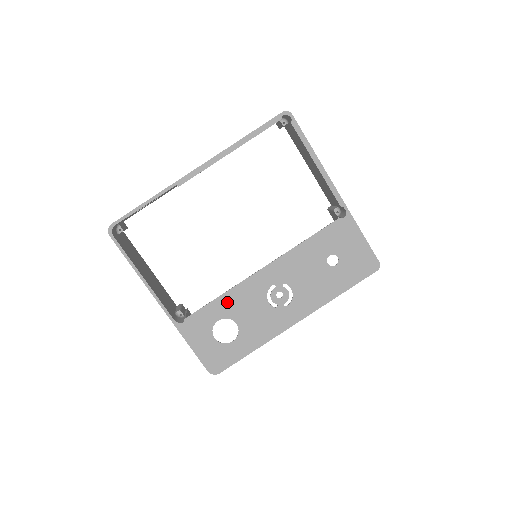
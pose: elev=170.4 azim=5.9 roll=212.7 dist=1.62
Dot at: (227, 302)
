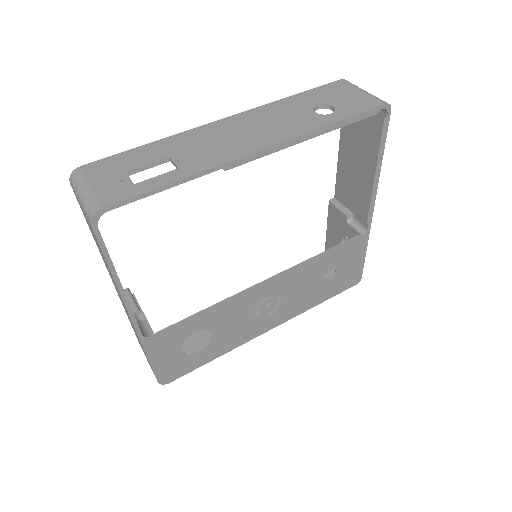
Dot at: (213, 314)
